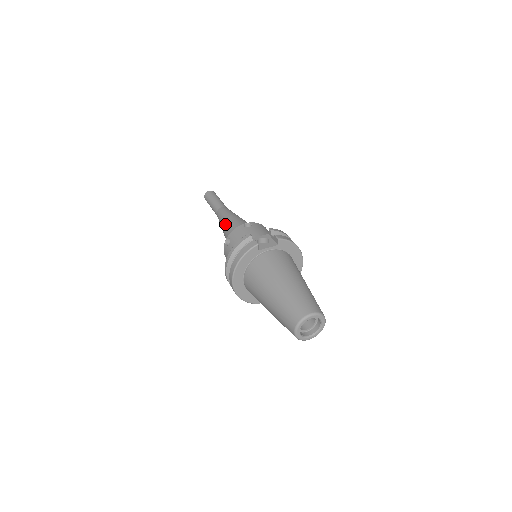
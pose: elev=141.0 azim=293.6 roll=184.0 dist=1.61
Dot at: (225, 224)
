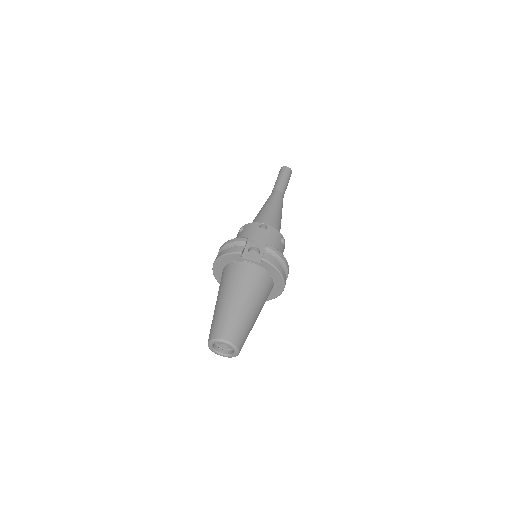
Dot at: (261, 210)
